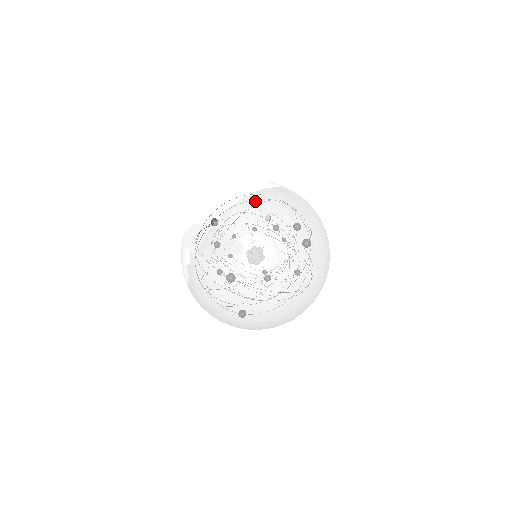
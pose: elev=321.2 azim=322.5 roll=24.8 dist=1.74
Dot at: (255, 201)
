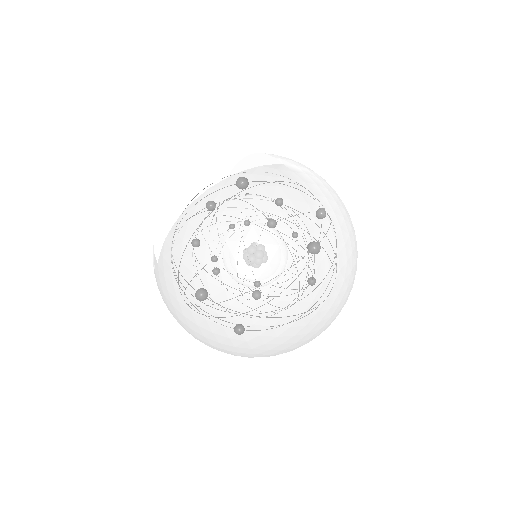
Dot at: (233, 188)
